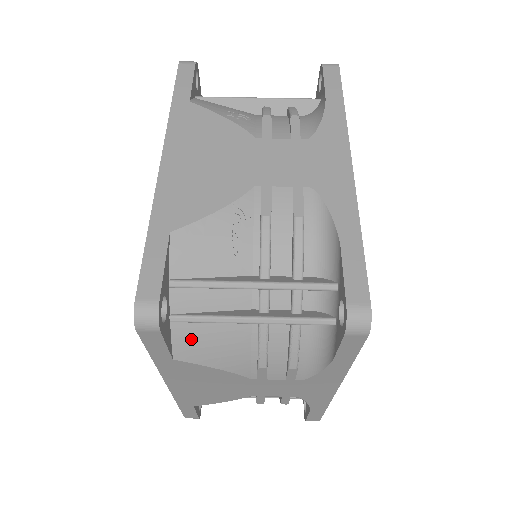
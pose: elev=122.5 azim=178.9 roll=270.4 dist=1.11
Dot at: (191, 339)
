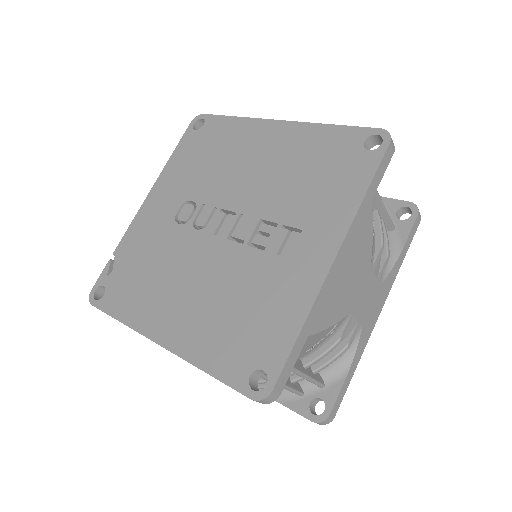
Dot at: occluded
